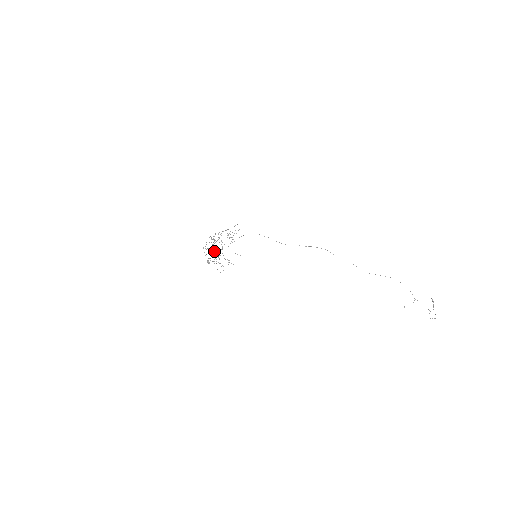
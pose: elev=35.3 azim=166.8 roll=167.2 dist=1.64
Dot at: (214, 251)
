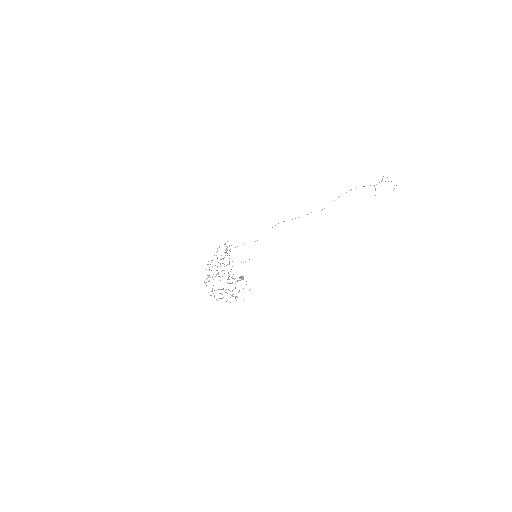
Dot at: (219, 289)
